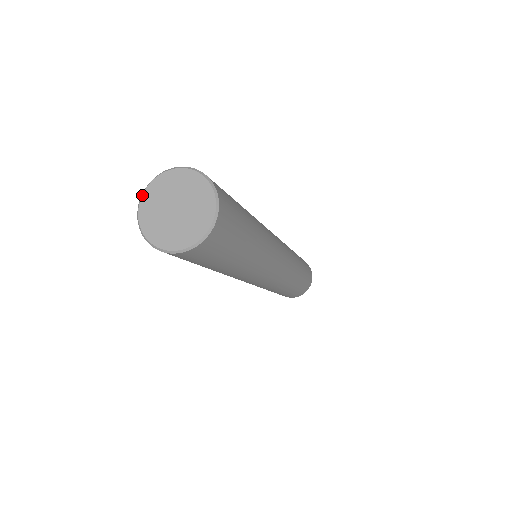
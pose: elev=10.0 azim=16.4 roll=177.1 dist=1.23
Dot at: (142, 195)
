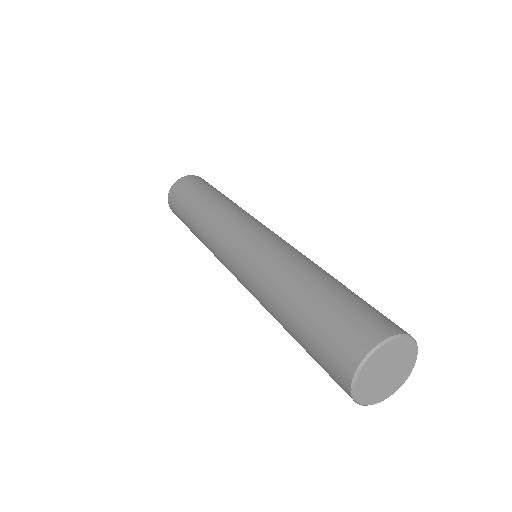
Dot at: (362, 367)
